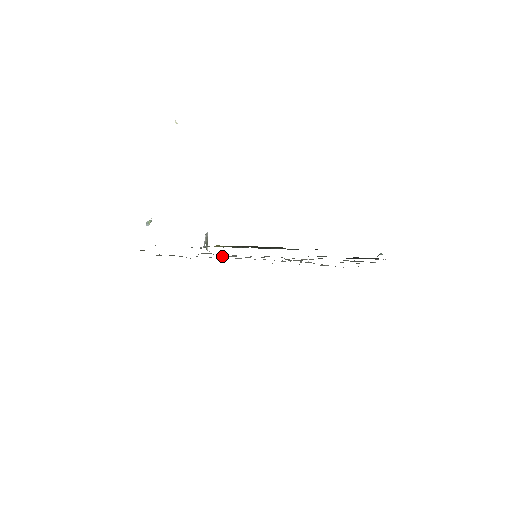
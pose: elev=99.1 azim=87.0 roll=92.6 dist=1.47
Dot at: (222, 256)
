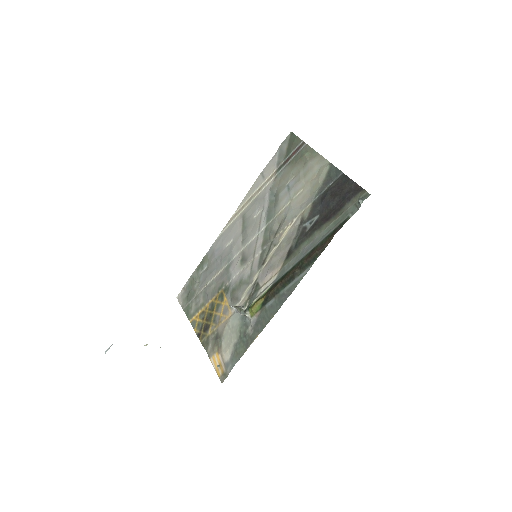
Dot at: (234, 276)
